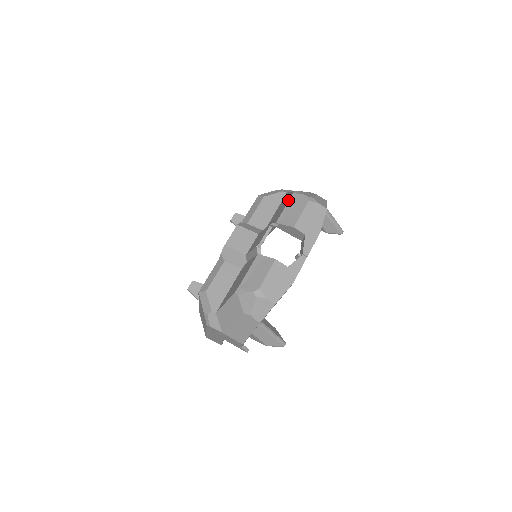
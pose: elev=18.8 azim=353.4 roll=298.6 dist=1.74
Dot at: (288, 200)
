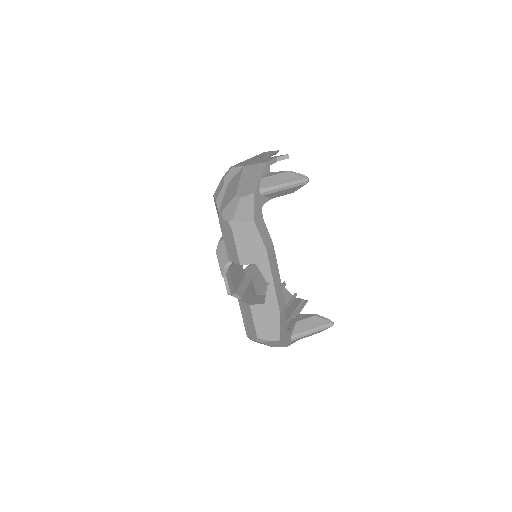
Dot at: (221, 228)
